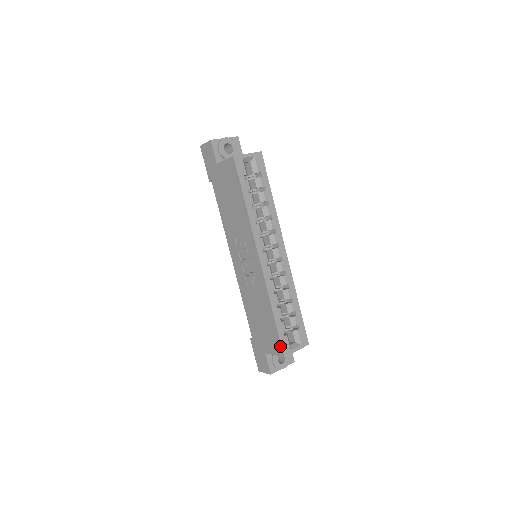
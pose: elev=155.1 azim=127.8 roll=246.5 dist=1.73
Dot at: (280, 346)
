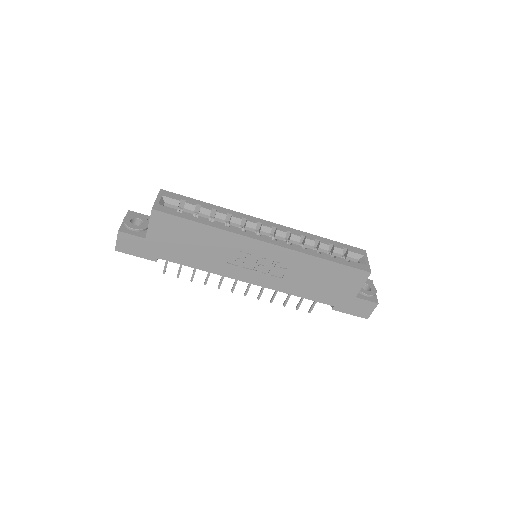
Dot at: (359, 271)
